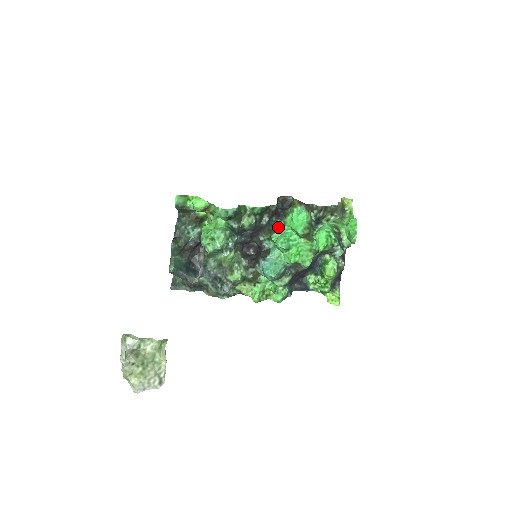
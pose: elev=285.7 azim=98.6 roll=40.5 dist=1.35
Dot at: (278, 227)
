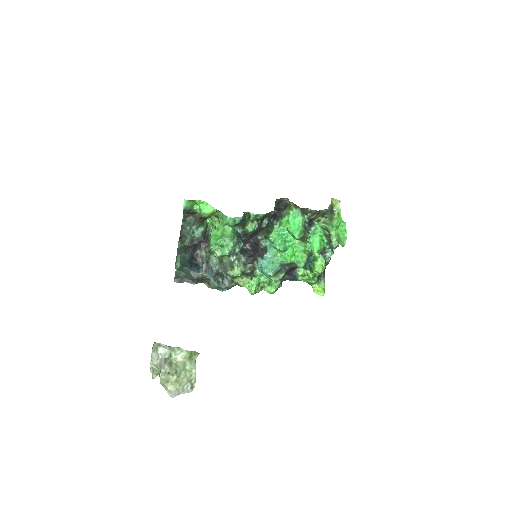
Dot at: (275, 227)
